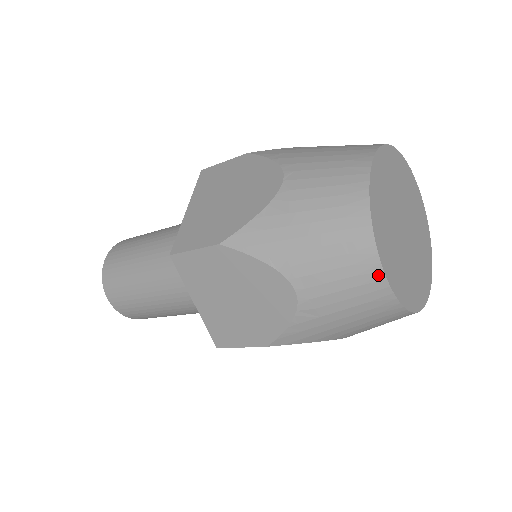
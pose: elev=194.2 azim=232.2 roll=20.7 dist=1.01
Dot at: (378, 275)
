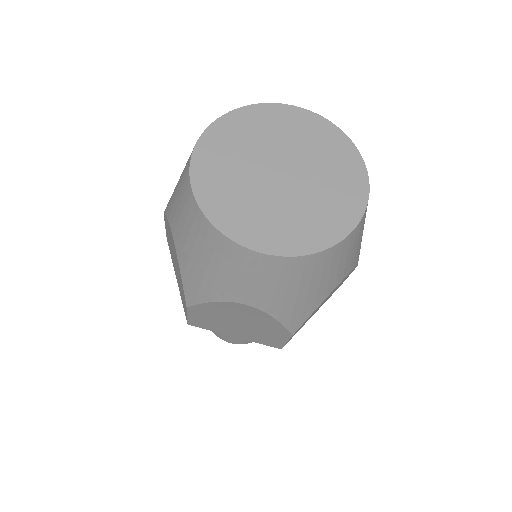
Dot at: (192, 198)
